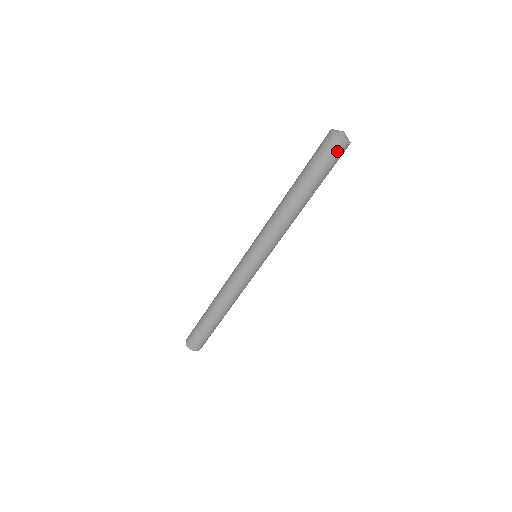
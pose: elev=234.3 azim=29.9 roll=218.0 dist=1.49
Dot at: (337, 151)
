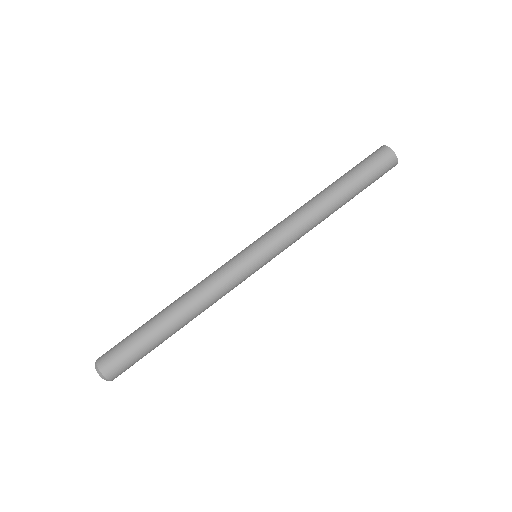
Dot at: (386, 160)
